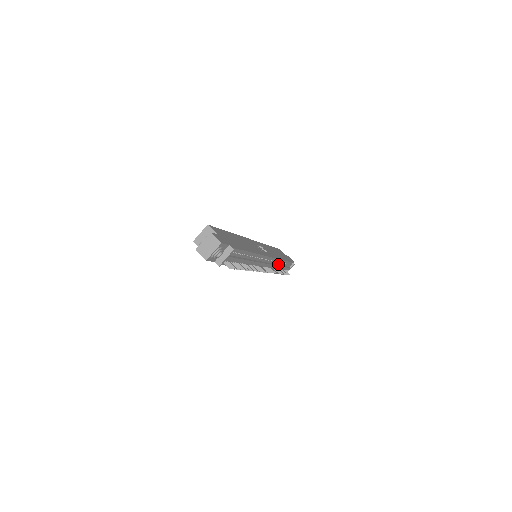
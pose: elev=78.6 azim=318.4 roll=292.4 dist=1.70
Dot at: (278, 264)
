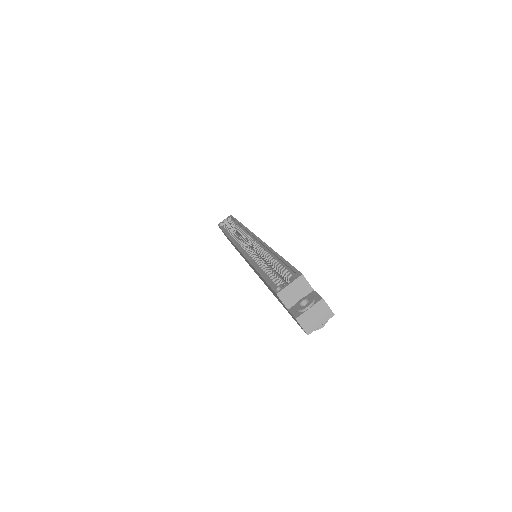
Dot at: occluded
